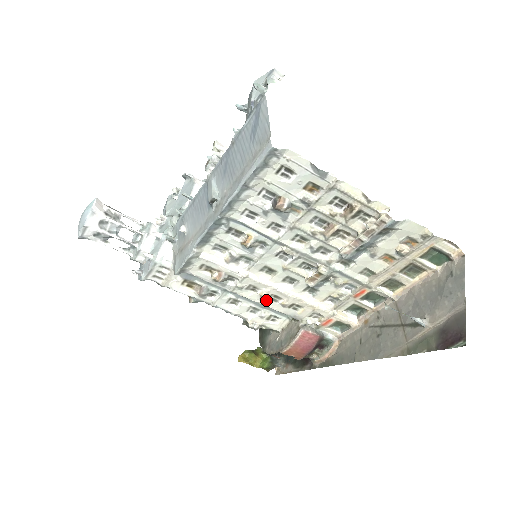
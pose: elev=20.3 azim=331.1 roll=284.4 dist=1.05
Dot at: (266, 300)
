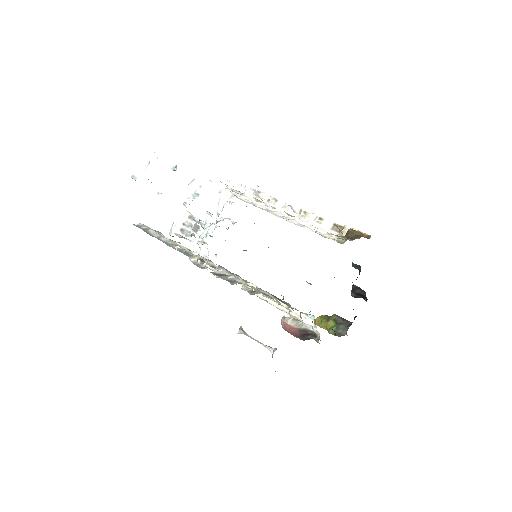
Dot at: occluded
